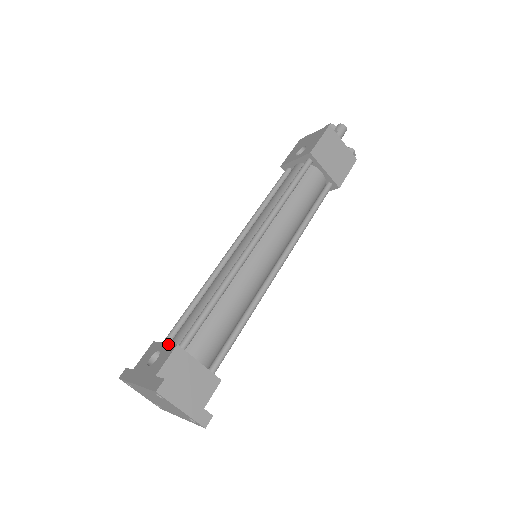
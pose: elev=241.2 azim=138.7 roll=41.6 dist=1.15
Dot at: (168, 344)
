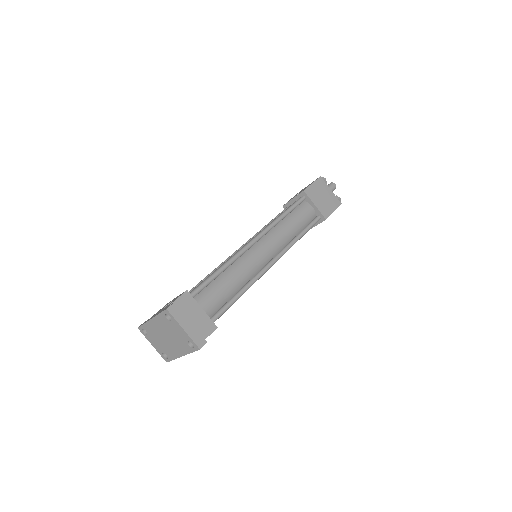
Dot at: (180, 294)
